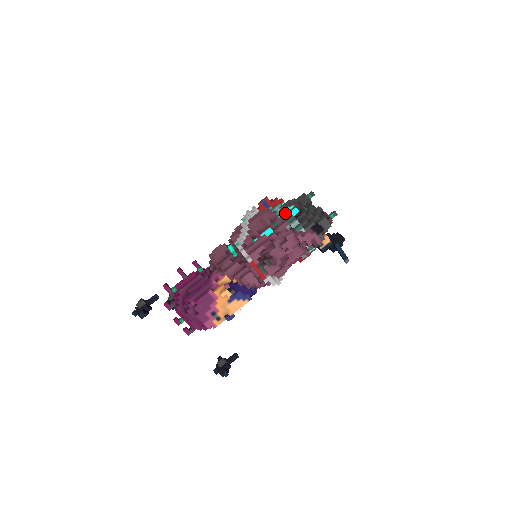
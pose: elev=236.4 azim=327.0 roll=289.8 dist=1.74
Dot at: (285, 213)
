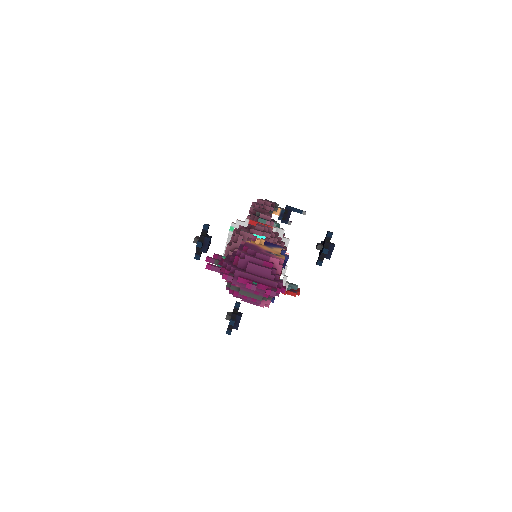
Dot at: occluded
